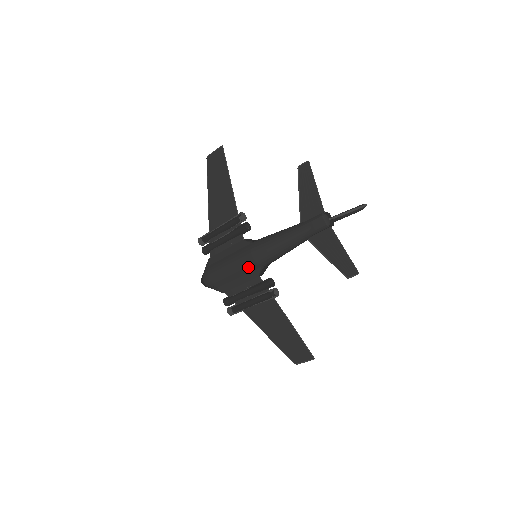
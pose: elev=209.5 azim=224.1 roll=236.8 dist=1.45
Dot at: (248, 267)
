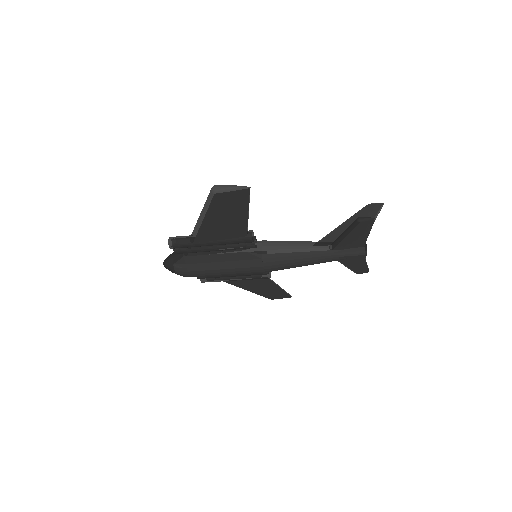
Dot at: occluded
